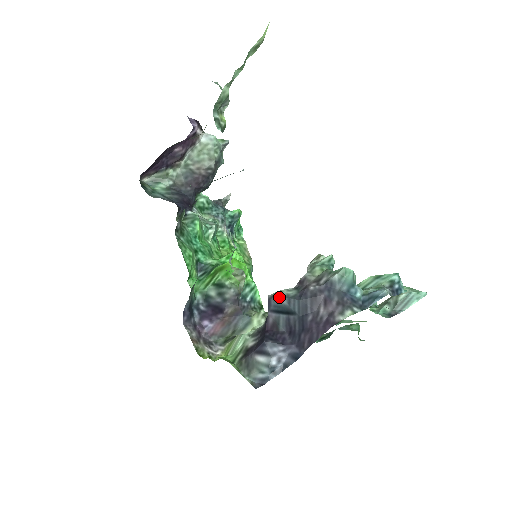
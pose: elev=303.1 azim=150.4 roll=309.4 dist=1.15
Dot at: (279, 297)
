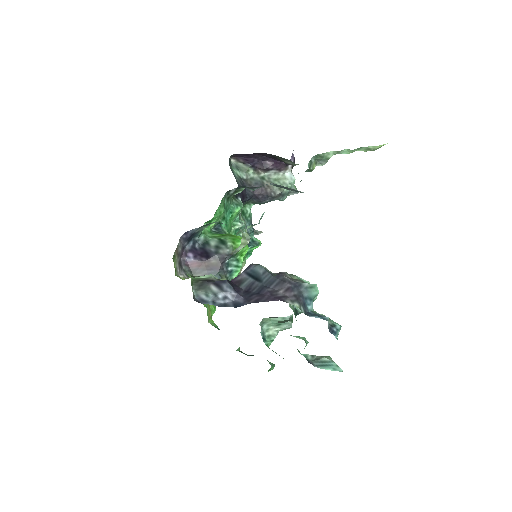
Dot at: (260, 266)
